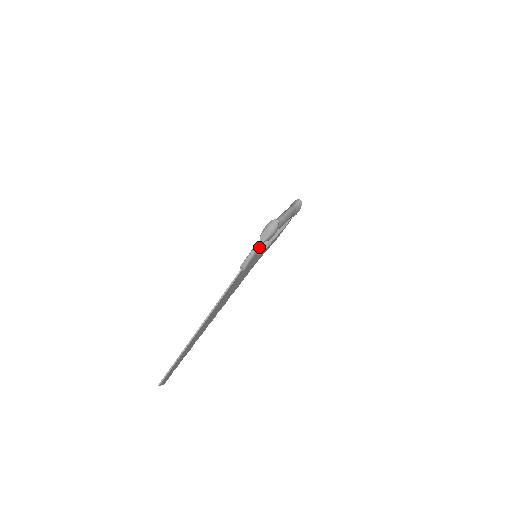
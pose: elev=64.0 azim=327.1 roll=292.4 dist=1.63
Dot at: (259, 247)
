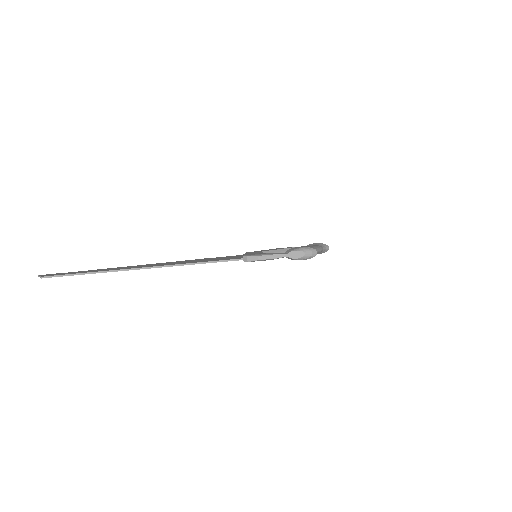
Dot at: occluded
